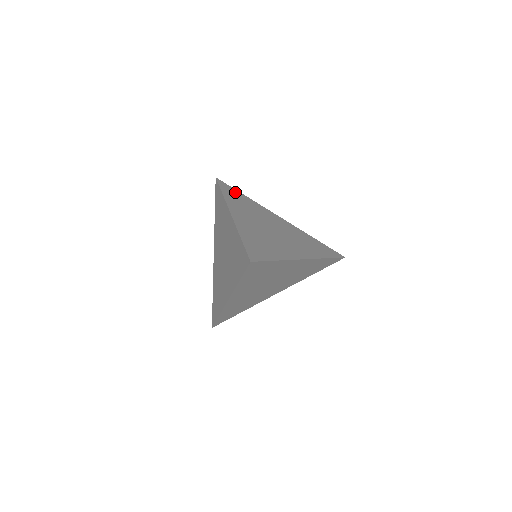
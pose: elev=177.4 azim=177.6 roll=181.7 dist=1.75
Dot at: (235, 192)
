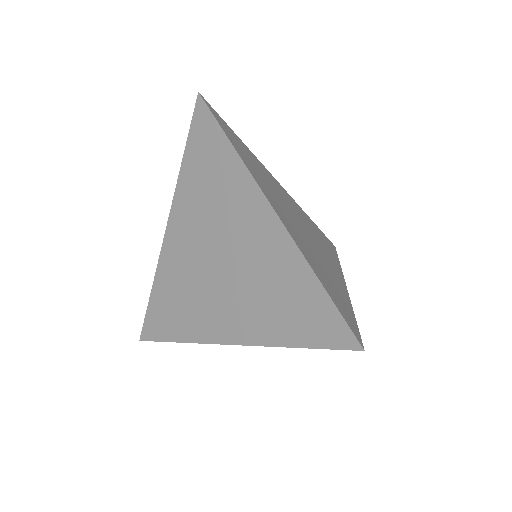
Dot at: (232, 132)
